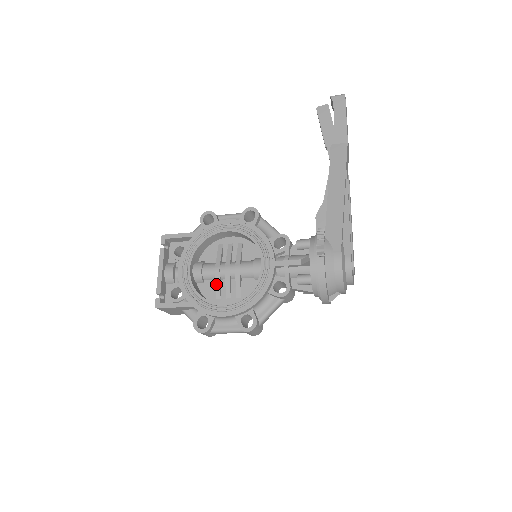
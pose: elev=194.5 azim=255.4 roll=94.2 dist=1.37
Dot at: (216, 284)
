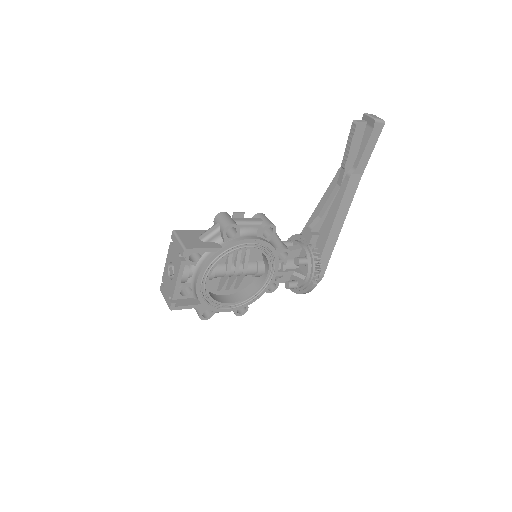
Dot at: (222, 283)
